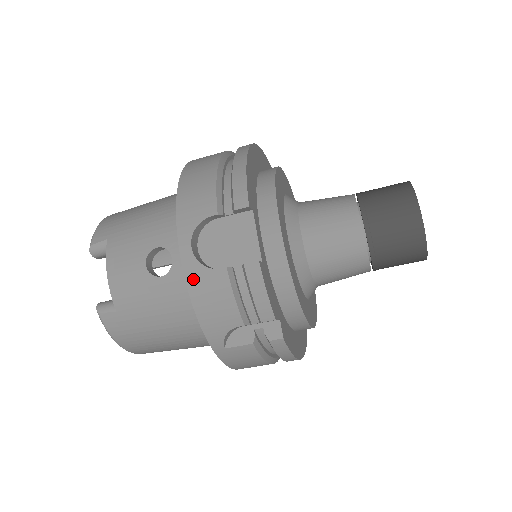
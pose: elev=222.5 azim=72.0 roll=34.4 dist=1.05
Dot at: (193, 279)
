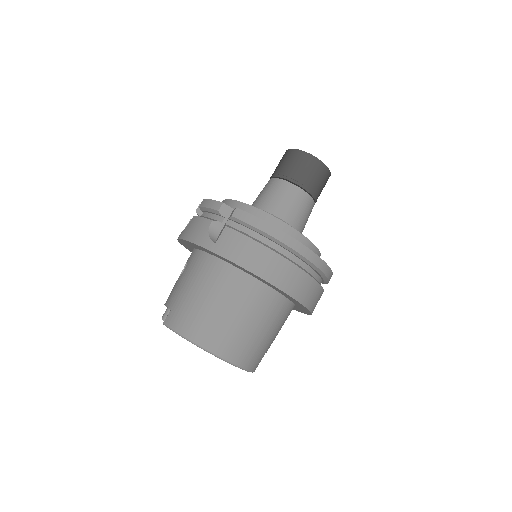
Dot at: (183, 234)
